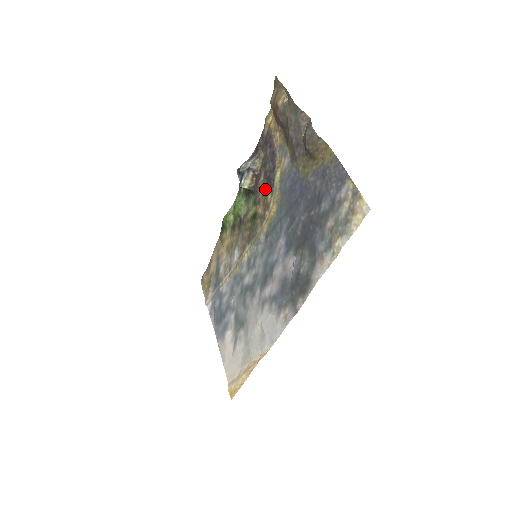
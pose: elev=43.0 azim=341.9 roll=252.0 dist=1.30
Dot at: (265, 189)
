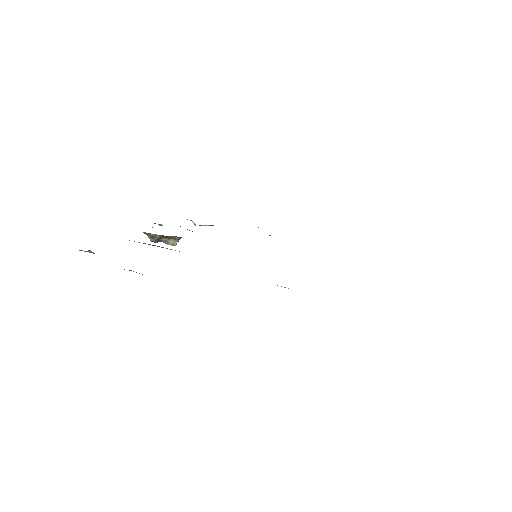
Dot at: occluded
